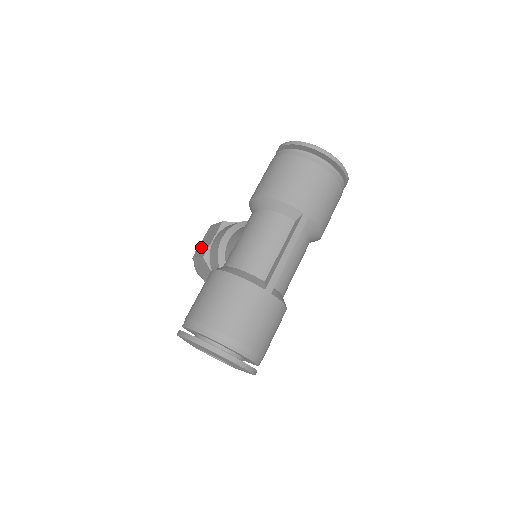
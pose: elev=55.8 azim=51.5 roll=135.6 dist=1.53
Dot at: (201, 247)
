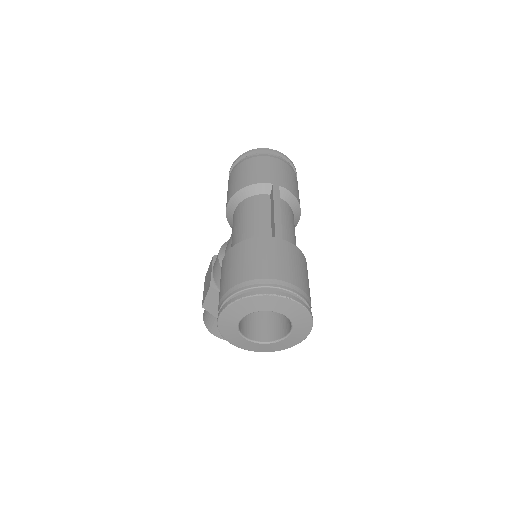
Dot at: (205, 290)
